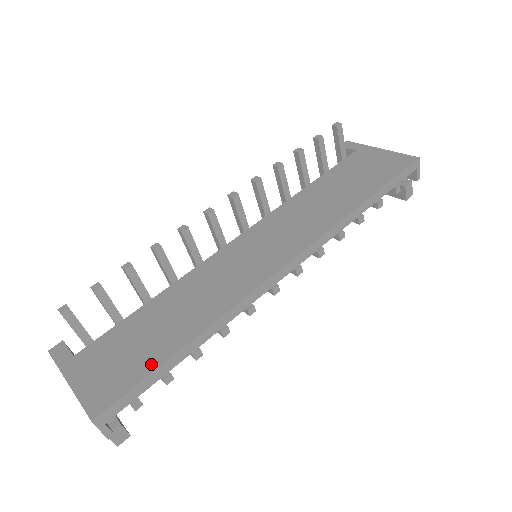
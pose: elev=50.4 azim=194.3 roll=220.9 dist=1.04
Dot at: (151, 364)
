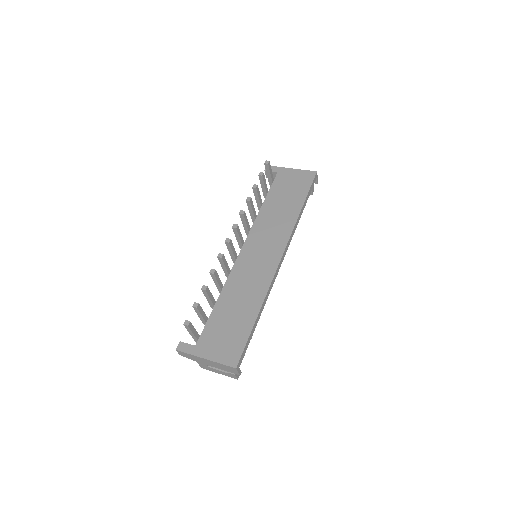
Dot at: (246, 332)
